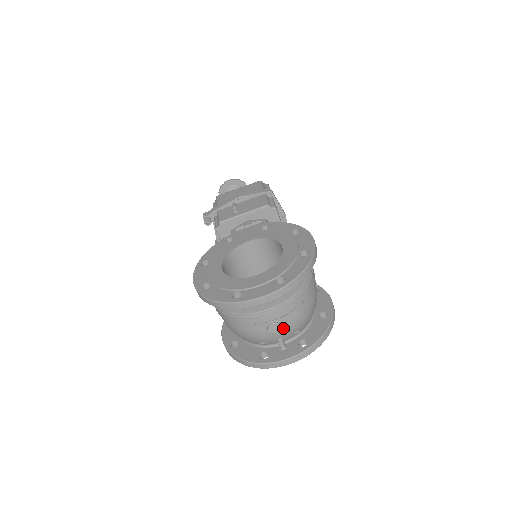
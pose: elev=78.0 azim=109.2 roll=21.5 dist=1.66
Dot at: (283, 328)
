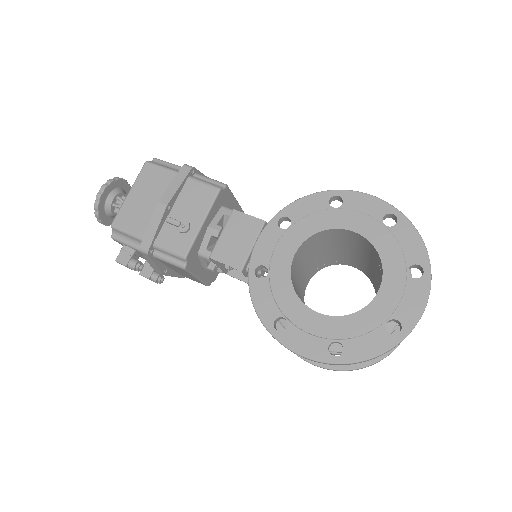
Dot at: occluded
